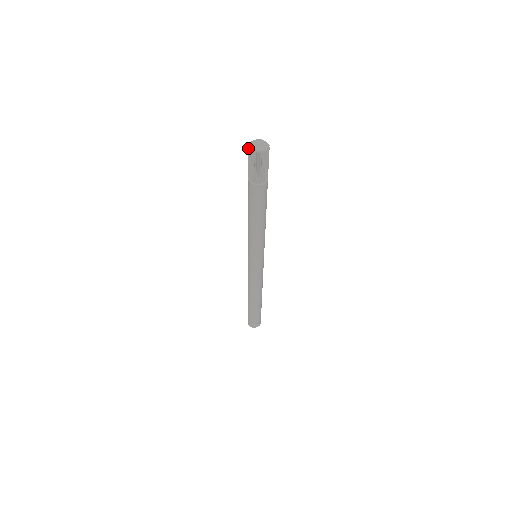
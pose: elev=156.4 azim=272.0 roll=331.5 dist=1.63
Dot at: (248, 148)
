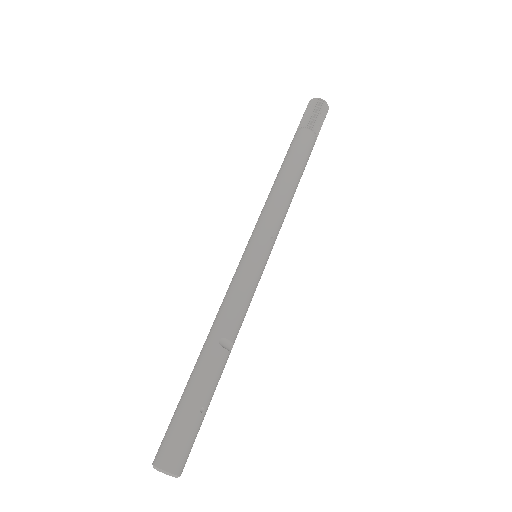
Dot at: occluded
